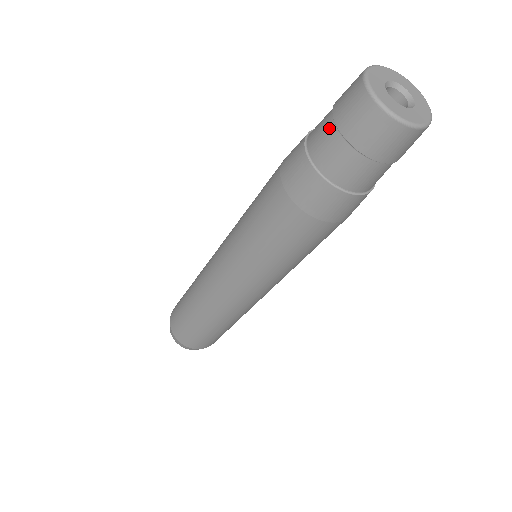
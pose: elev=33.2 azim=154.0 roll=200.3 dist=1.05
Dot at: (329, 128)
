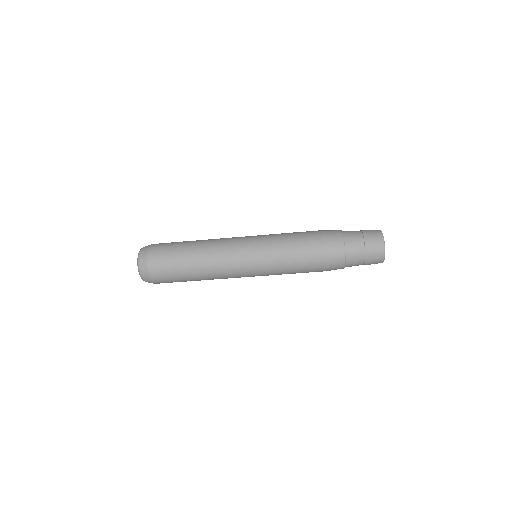
Dot at: (360, 239)
